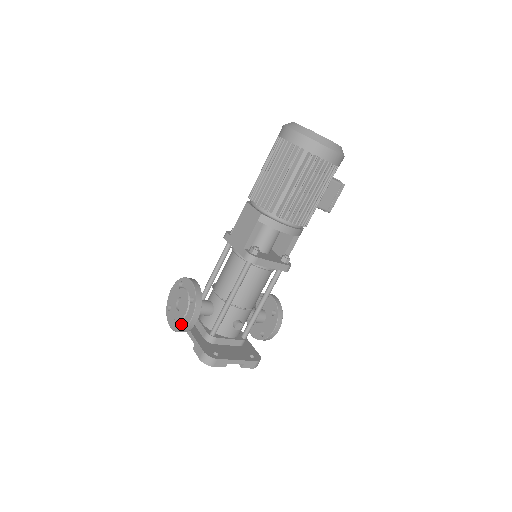
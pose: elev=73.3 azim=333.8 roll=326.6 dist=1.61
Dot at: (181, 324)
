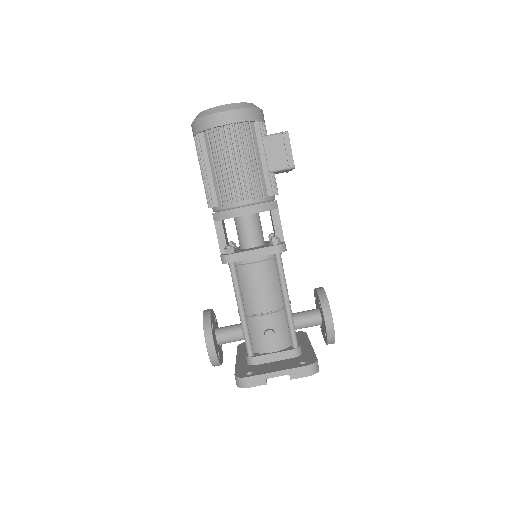
Dot at: occluded
